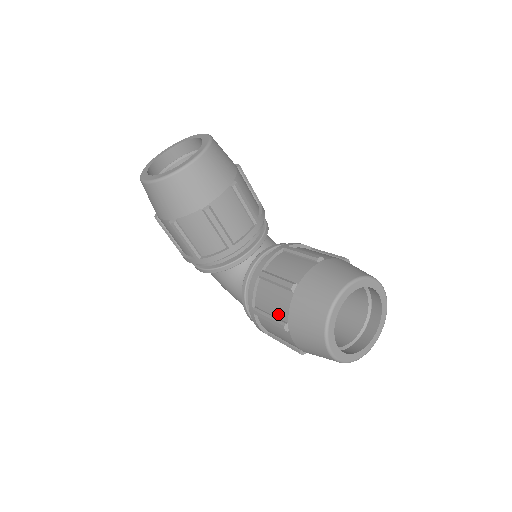
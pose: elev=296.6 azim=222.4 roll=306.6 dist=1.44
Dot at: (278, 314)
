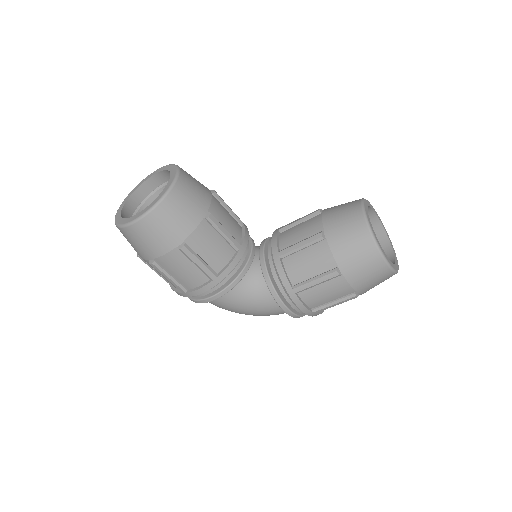
Dot at: (323, 268)
